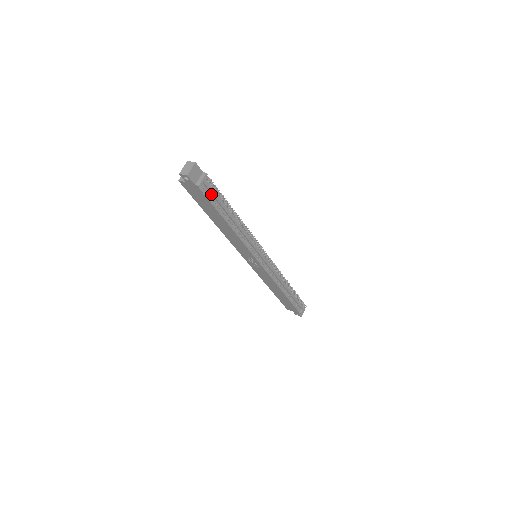
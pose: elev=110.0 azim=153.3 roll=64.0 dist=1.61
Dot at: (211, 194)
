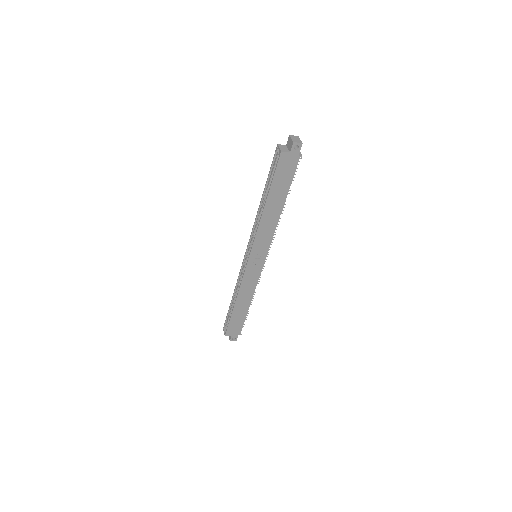
Dot at: occluded
